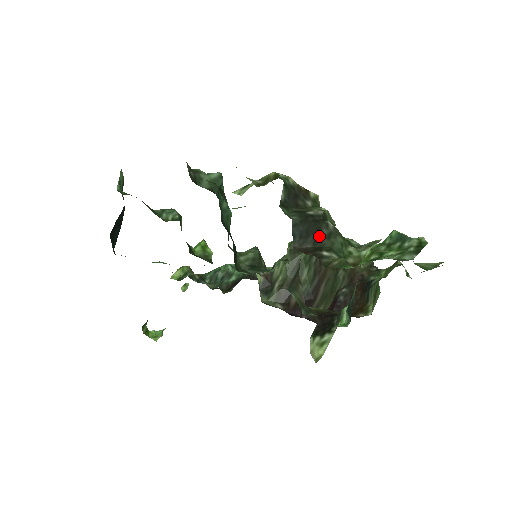
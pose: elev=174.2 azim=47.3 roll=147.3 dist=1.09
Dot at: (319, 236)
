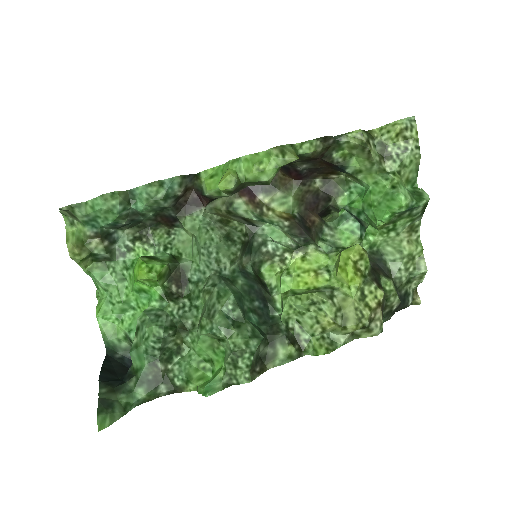
Dot at: occluded
